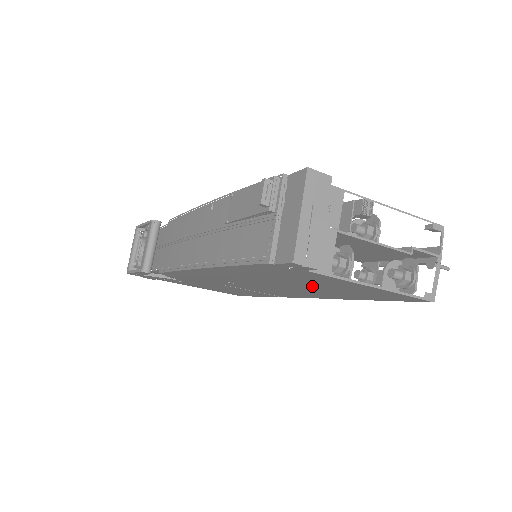
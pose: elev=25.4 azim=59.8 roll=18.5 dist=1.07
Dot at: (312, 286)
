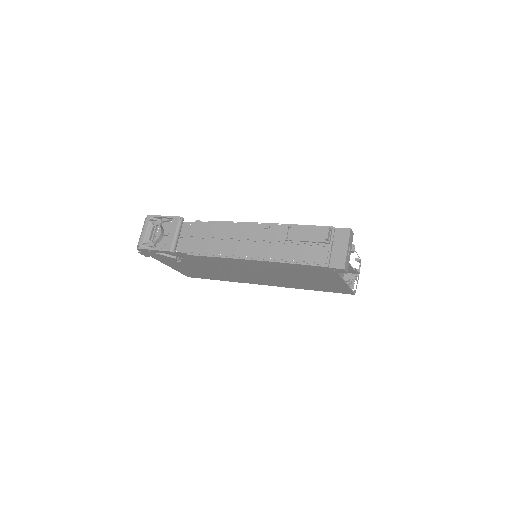
Dot at: (305, 279)
